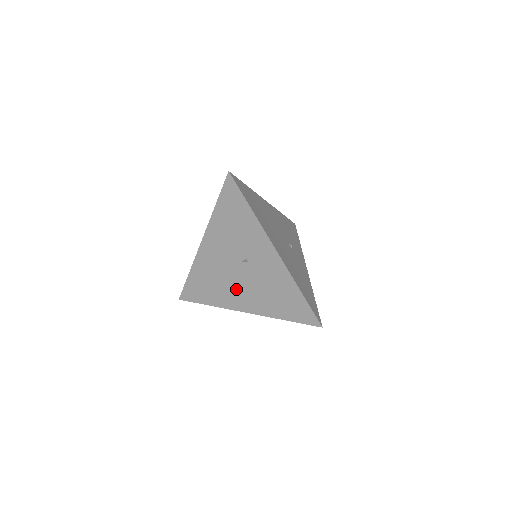
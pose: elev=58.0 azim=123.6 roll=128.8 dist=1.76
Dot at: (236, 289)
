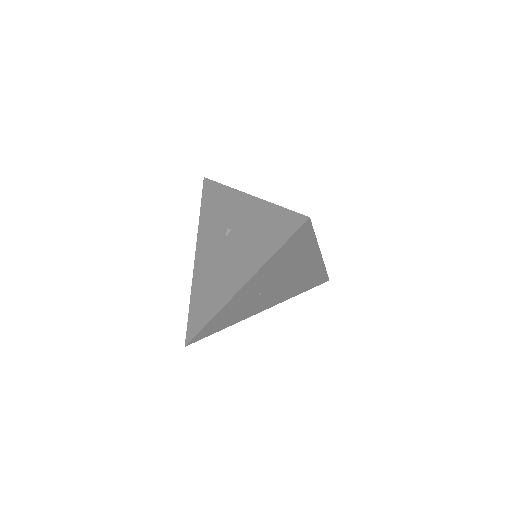
Dot at: (228, 271)
